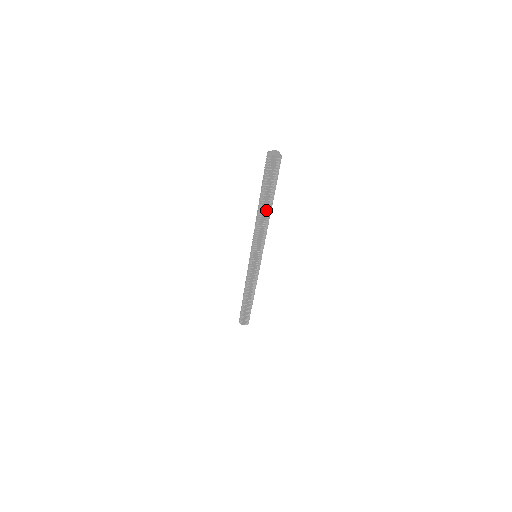
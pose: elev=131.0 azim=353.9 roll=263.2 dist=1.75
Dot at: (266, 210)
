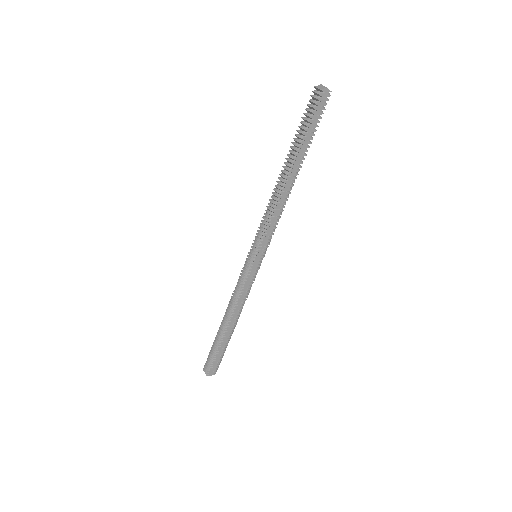
Dot at: (293, 177)
